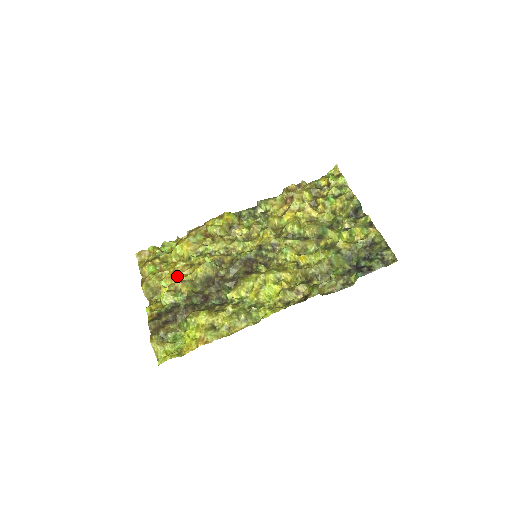
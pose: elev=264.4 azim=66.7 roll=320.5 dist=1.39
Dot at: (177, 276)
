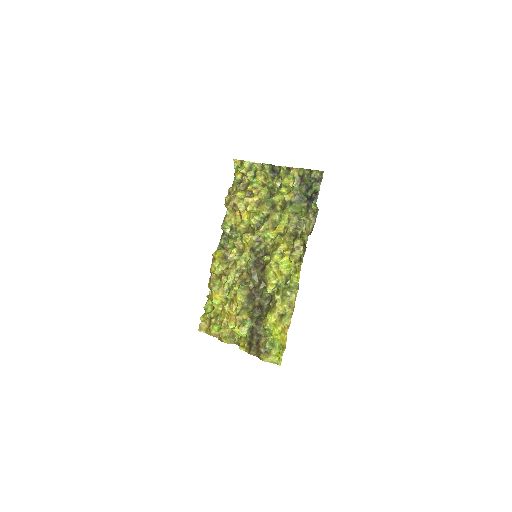
Dot at: (233, 315)
